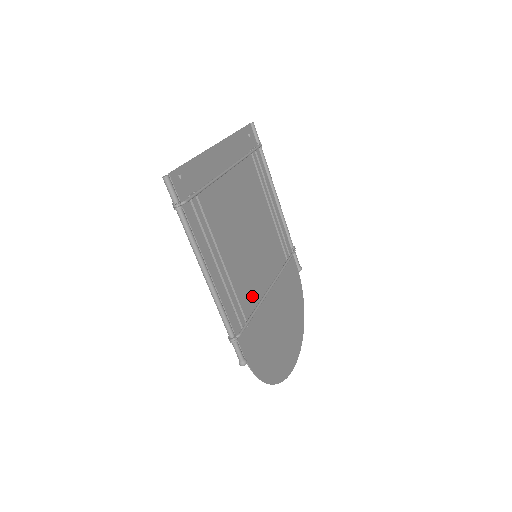
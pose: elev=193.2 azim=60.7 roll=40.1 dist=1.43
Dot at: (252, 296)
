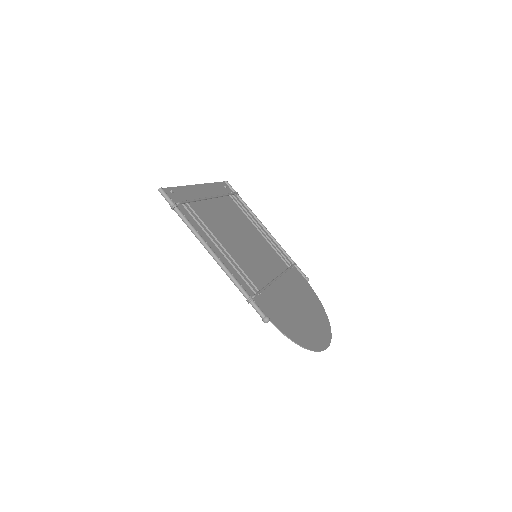
Dot at: (261, 279)
